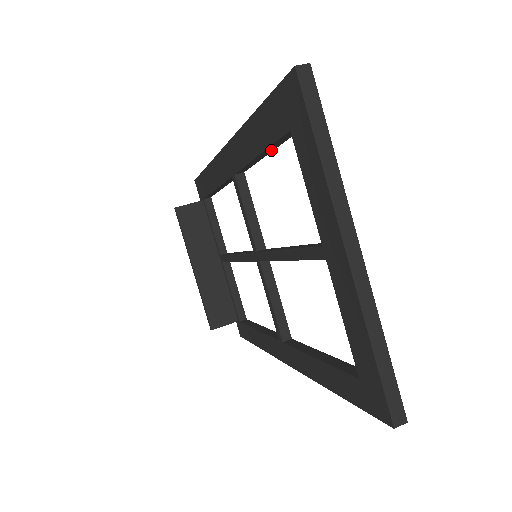
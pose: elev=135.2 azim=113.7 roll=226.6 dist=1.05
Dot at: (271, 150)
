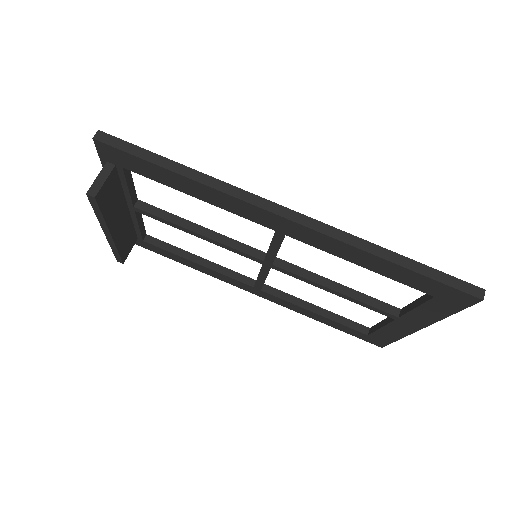
Dot at: occluded
